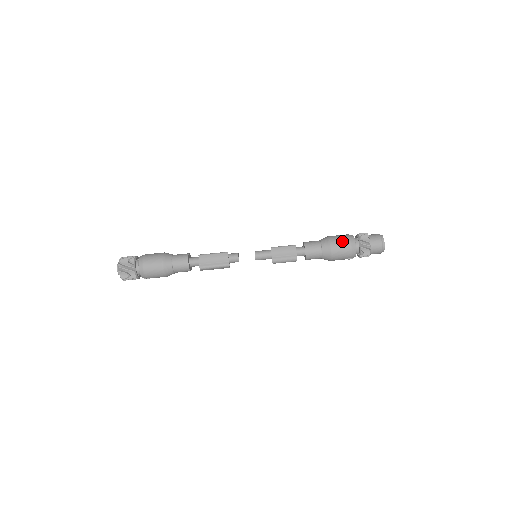
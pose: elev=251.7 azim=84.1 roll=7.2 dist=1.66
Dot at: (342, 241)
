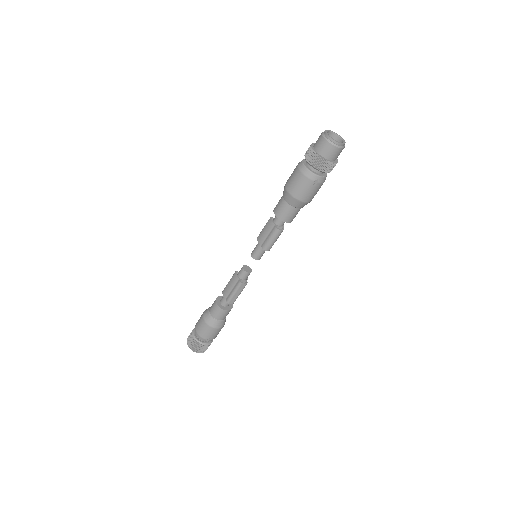
Dot at: (292, 175)
